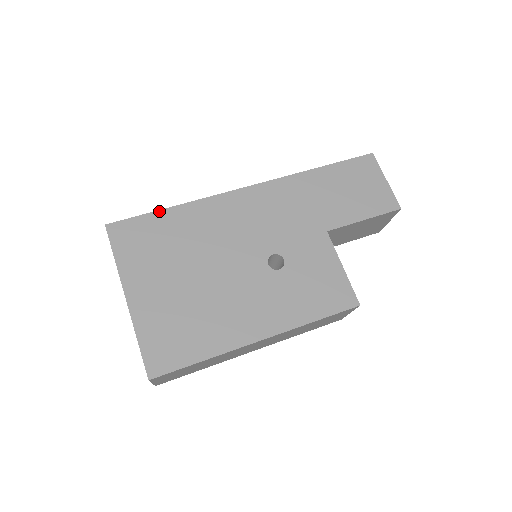
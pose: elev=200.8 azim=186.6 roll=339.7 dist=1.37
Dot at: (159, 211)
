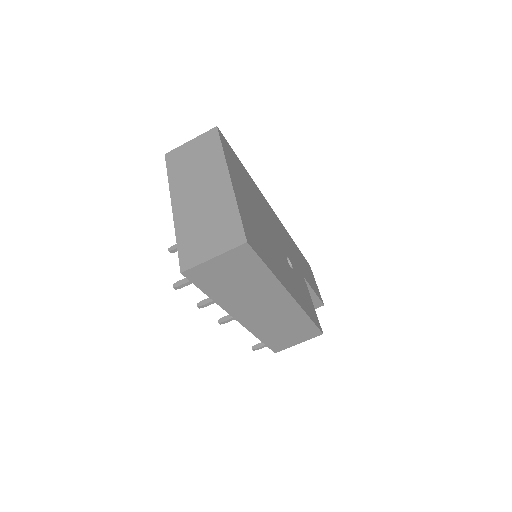
Dot at: (240, 161)
